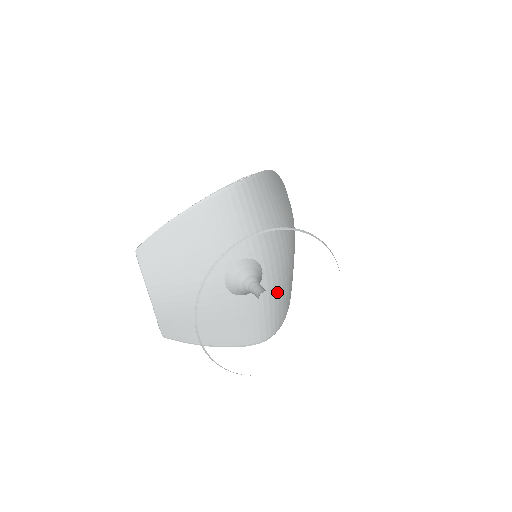
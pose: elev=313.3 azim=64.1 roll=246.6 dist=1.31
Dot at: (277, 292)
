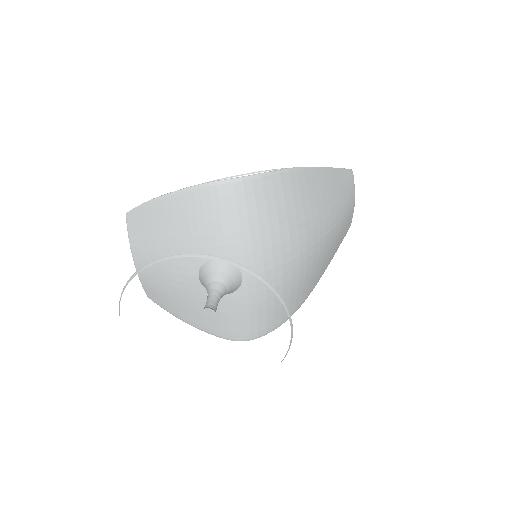
Dot at: (263, 302)
